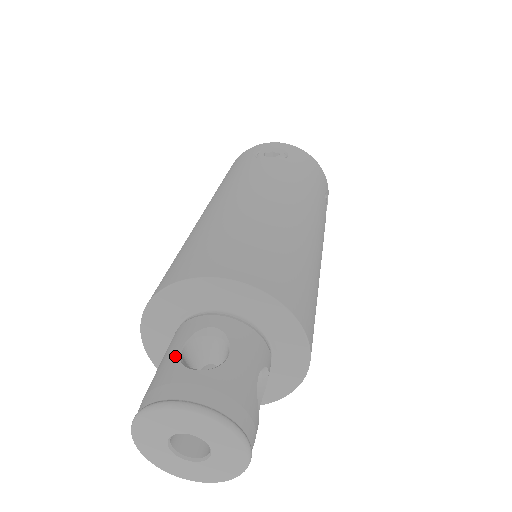
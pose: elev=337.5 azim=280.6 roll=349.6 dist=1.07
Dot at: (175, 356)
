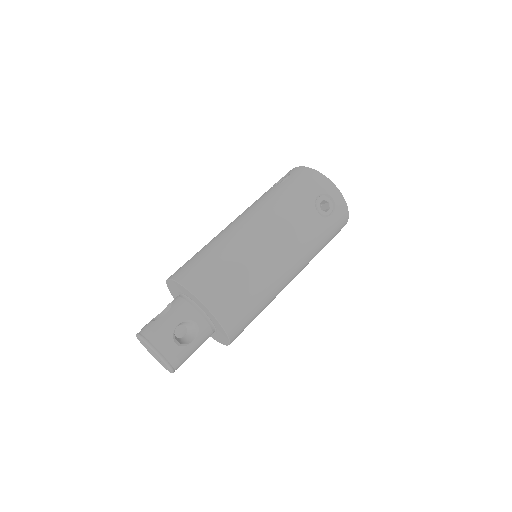
Dot at: (157, 316)
